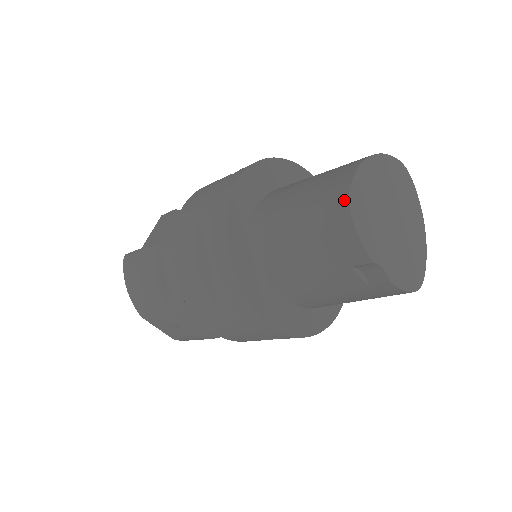
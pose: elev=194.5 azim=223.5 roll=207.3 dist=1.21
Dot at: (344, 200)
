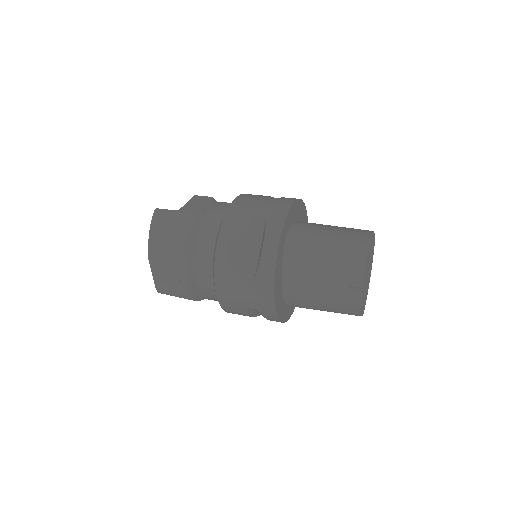
Dot at: (365, 247)
